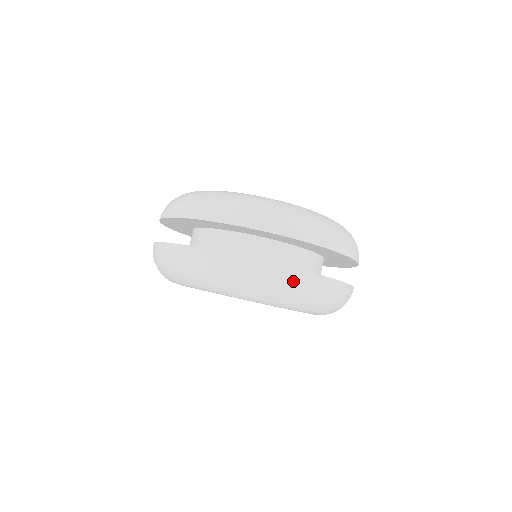
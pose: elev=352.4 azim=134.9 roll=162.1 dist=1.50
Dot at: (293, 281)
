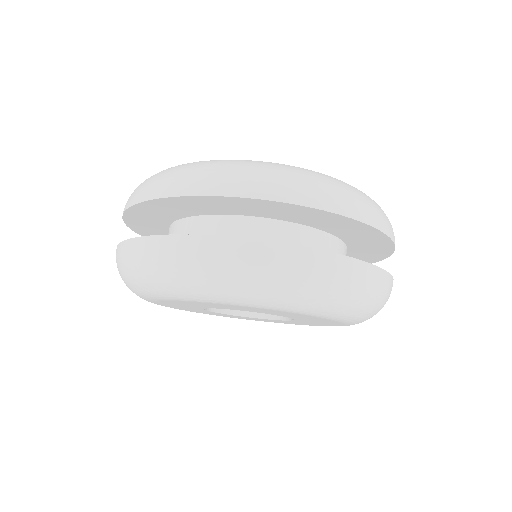
Dot at: (368, 281)
